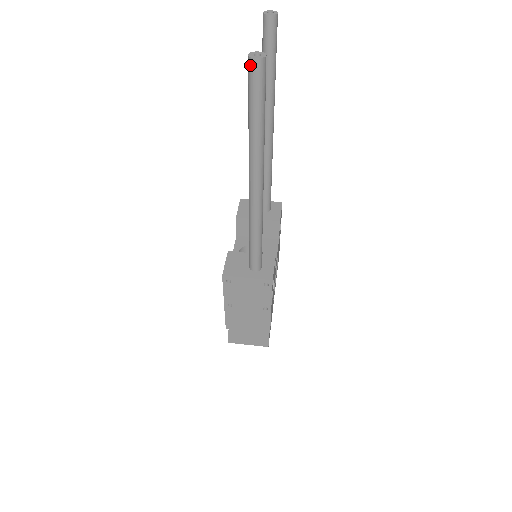
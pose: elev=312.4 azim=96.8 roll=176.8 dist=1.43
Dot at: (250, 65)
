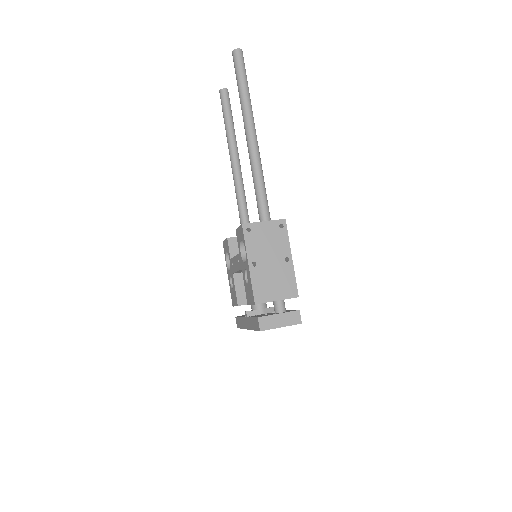
Dot at: (235, 54)
